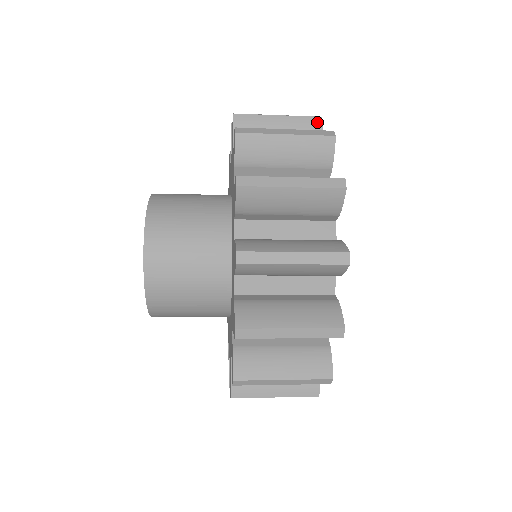
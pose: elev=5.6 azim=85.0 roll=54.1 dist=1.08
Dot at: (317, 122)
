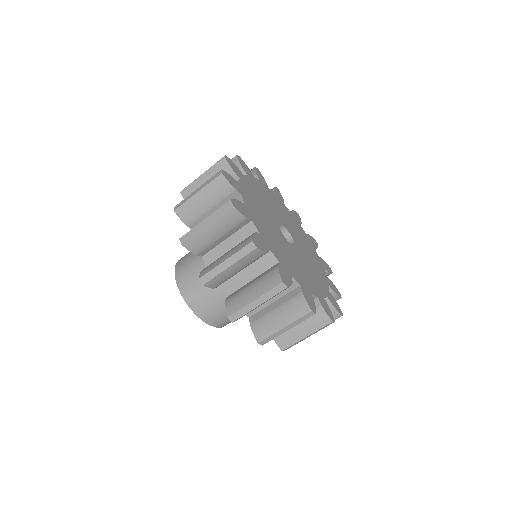
Dot at: occluded
